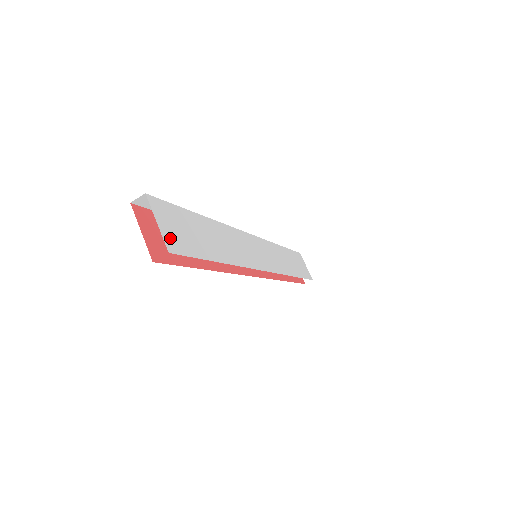
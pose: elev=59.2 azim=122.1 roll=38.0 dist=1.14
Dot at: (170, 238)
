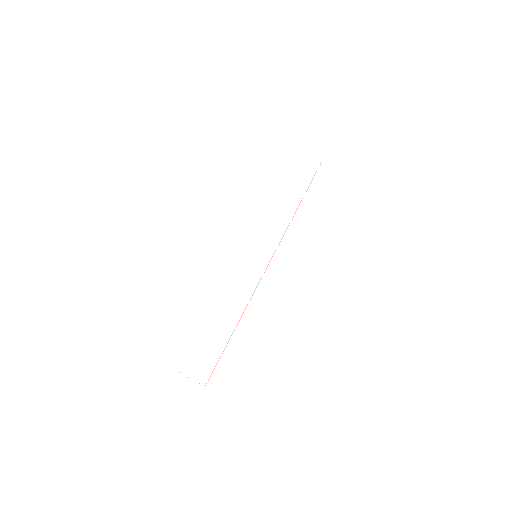
Dot at: (200, 375)
